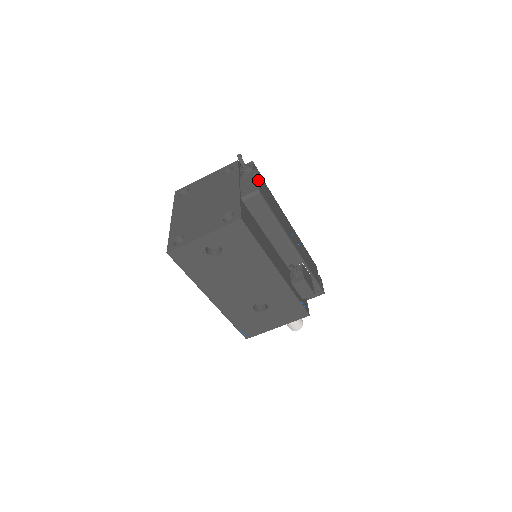
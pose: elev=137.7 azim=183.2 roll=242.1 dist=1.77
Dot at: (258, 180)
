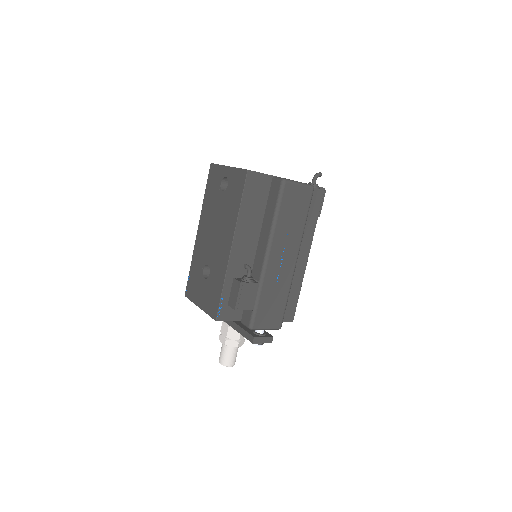
Dot at: (300, 184)
